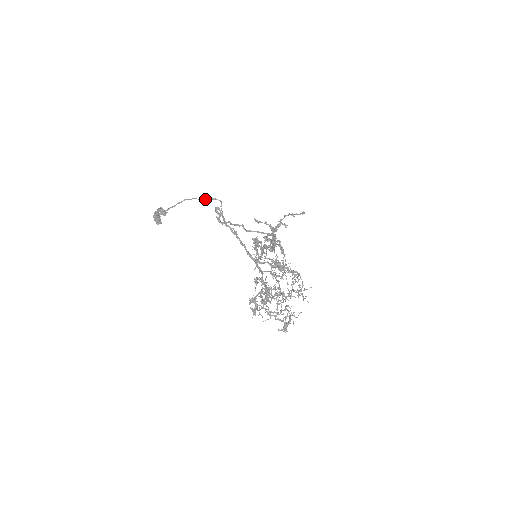
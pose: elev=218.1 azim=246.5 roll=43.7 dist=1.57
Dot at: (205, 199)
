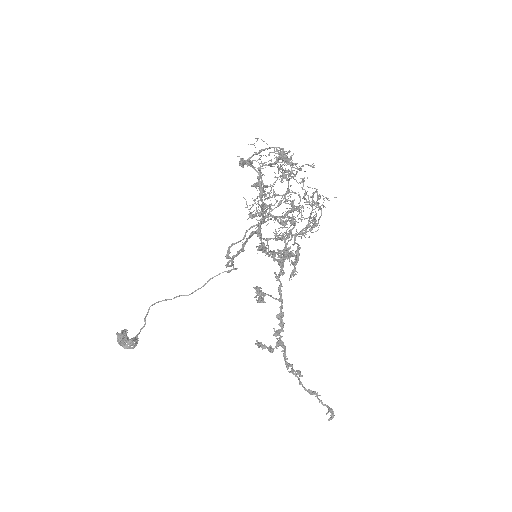
Dot at: (218, 274)
